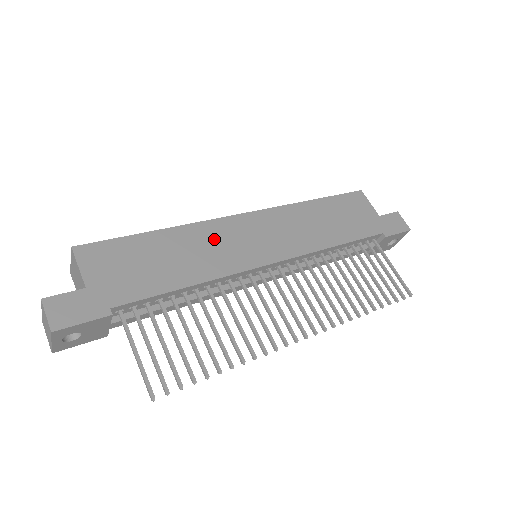
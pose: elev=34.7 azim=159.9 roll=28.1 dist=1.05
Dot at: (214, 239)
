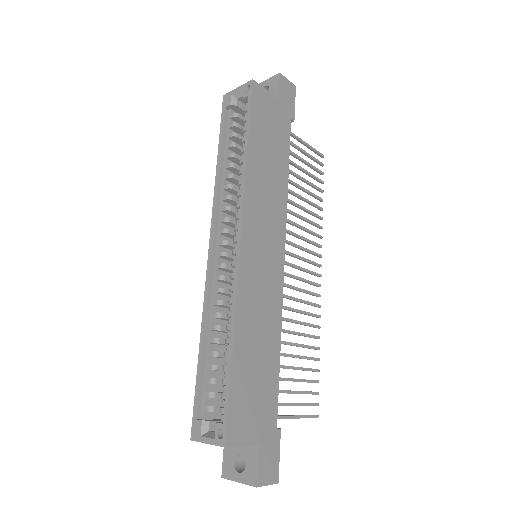
Dot at: (254, 297)
